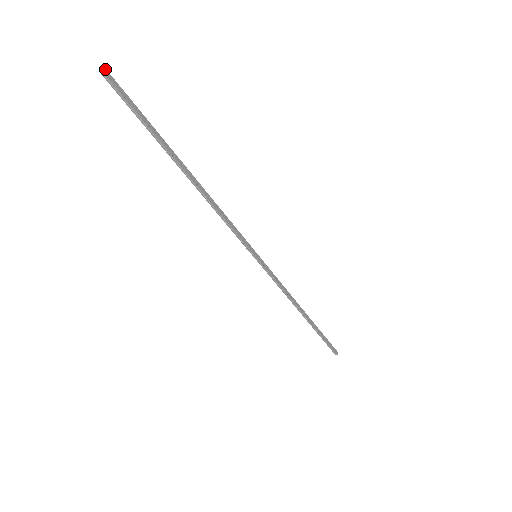
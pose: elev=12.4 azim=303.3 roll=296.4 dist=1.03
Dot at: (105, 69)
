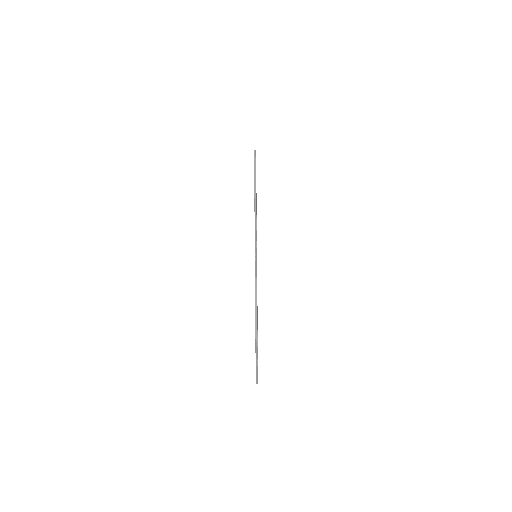
Dot at: occluded
